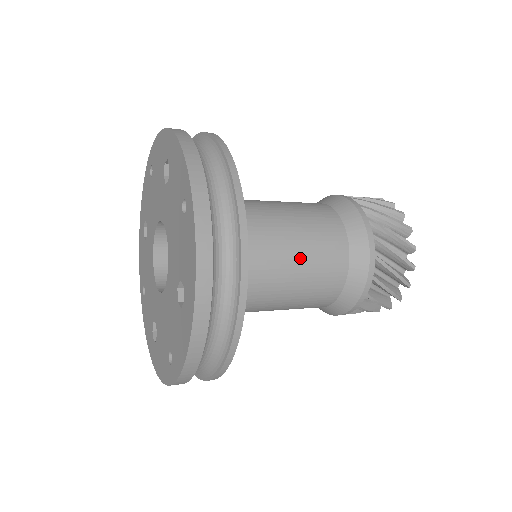
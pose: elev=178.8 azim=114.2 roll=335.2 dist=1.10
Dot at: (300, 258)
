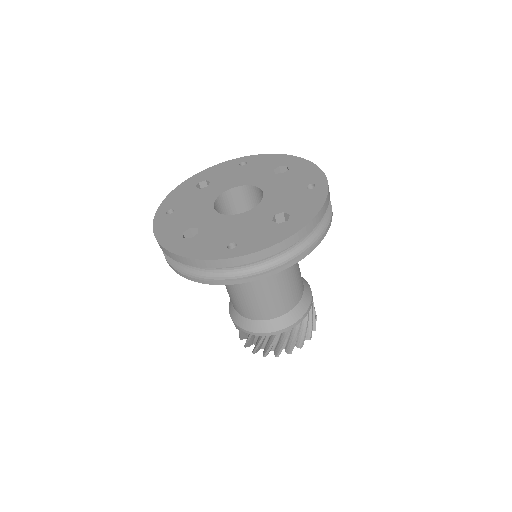
Dot at: (294, 272)
